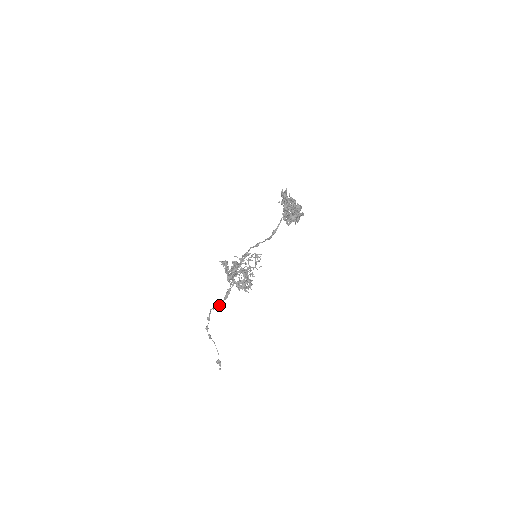
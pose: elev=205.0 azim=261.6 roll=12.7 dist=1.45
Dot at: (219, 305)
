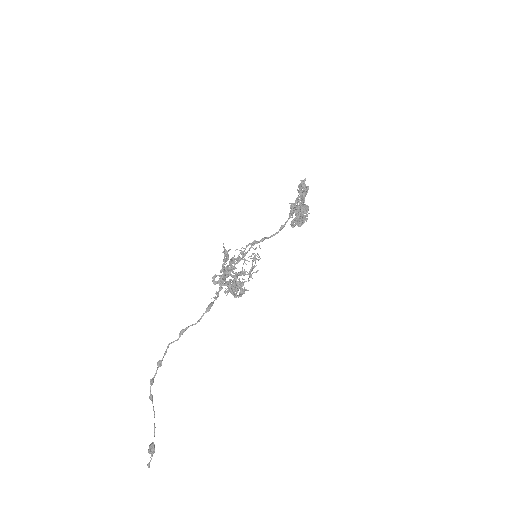
Dot at: occluded
